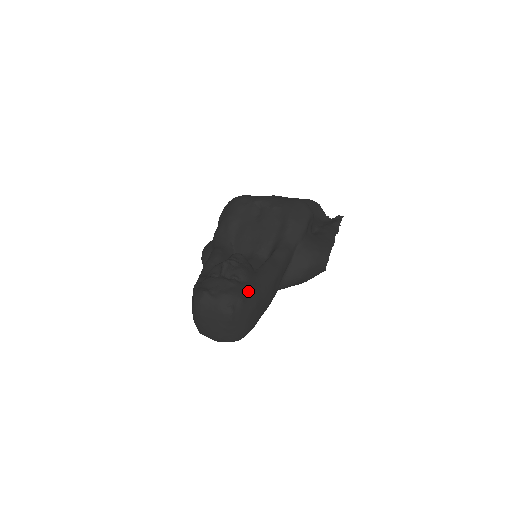
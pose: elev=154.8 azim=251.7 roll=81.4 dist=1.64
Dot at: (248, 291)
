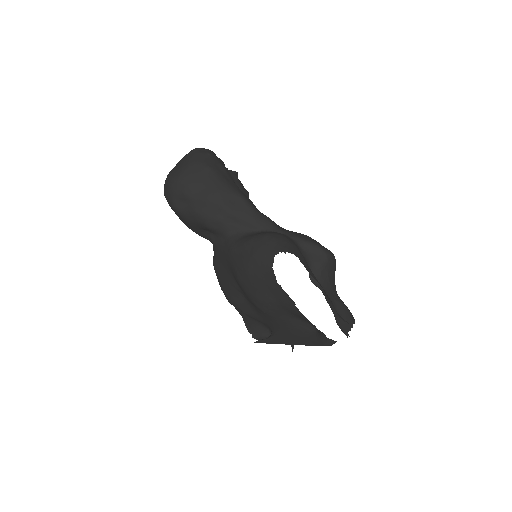
Dot at: (218, 163)
